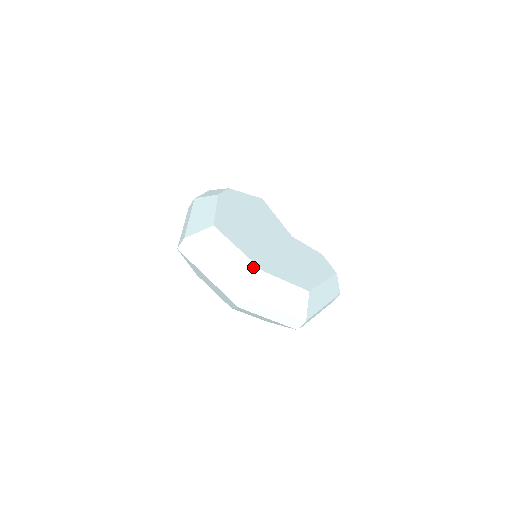
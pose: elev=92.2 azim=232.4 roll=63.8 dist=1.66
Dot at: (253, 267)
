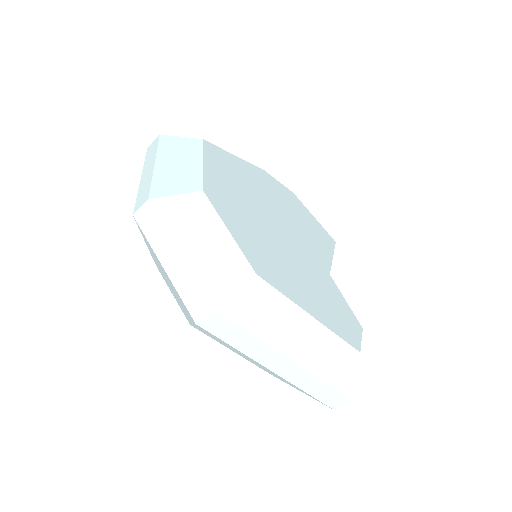
Dot at: (196, 182)
